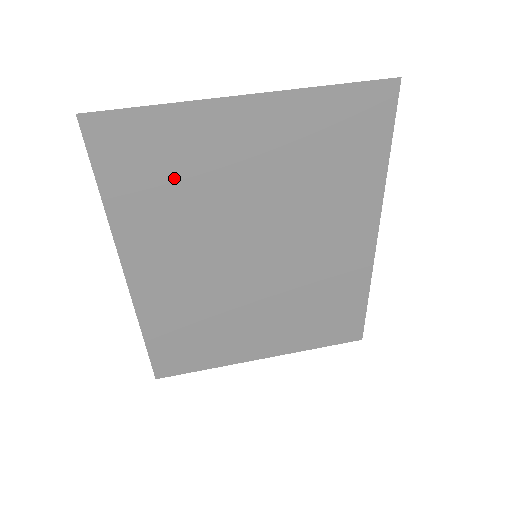
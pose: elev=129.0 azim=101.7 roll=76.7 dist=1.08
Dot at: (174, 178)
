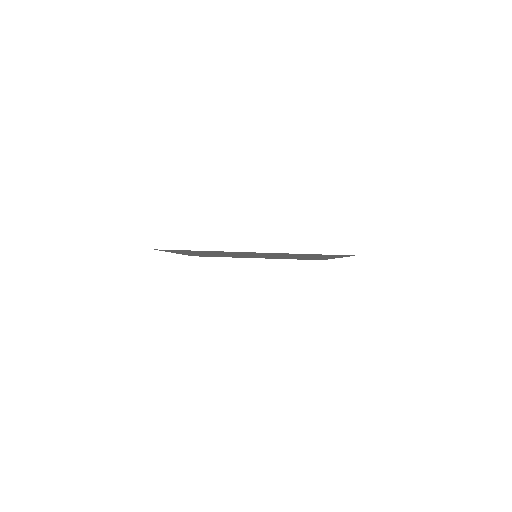
Dot at: (208, 252)
